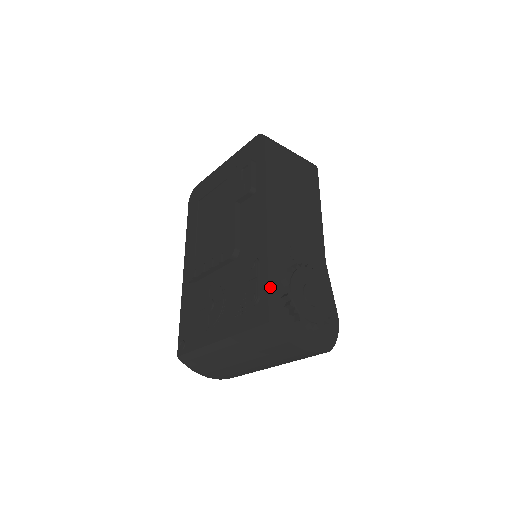
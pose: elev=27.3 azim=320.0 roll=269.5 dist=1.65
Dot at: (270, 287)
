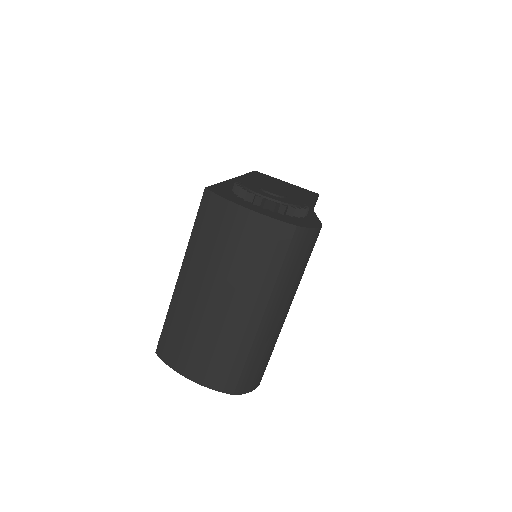
Dot at: (219, 185)
